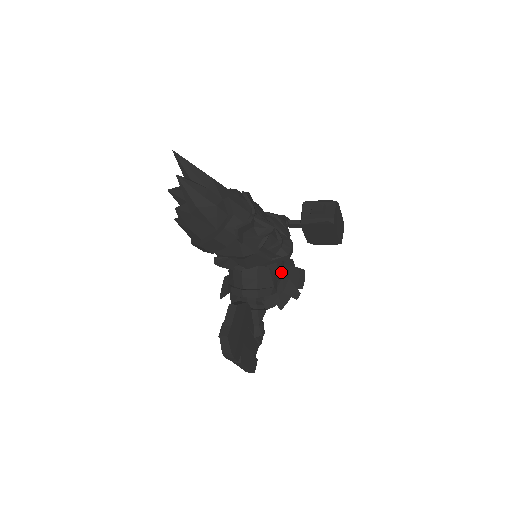
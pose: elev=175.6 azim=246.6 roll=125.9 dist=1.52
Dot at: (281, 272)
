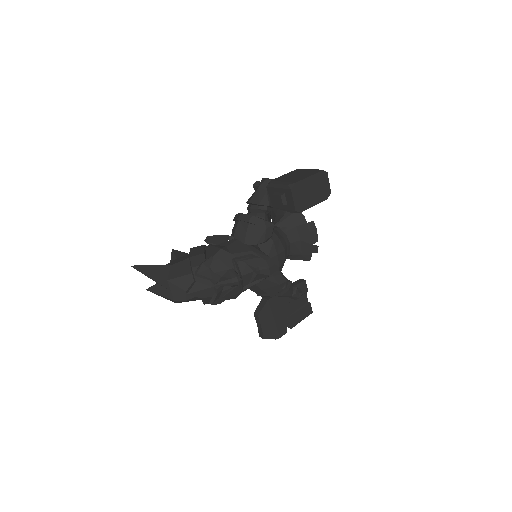
Dot at: (287, 248)
